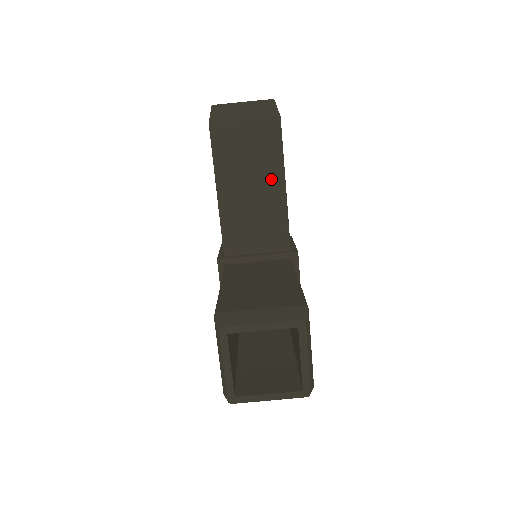
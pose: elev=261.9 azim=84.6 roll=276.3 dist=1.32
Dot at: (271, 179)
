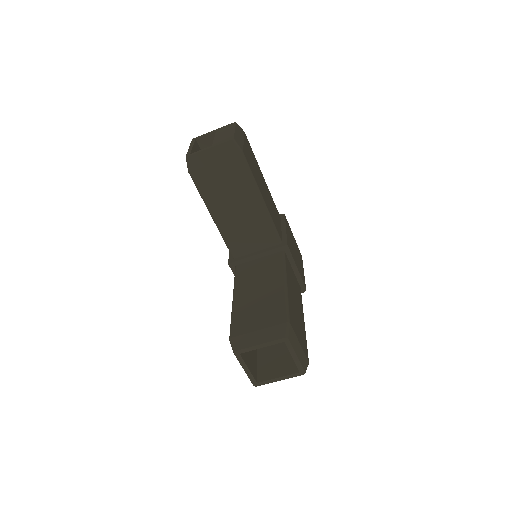
Dot at: (250, 199)
